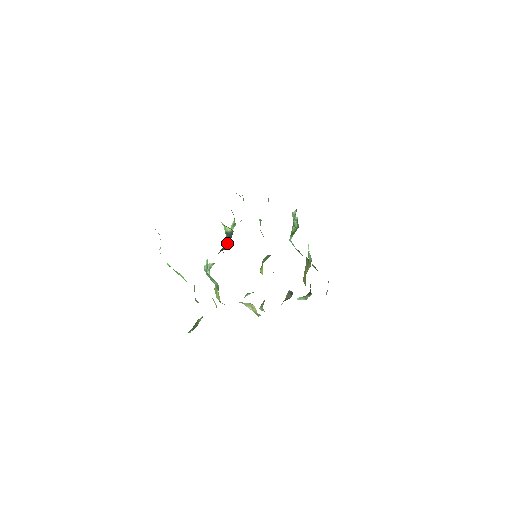
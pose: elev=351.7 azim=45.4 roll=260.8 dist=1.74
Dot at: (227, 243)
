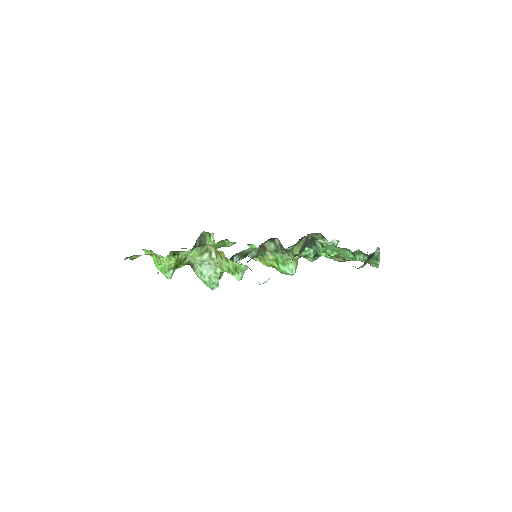
Dot at: occluded
